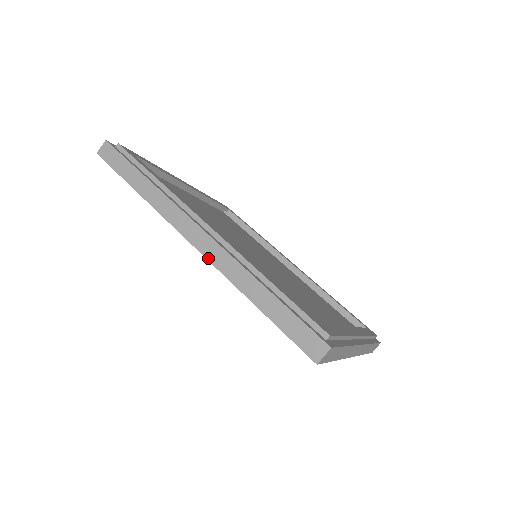
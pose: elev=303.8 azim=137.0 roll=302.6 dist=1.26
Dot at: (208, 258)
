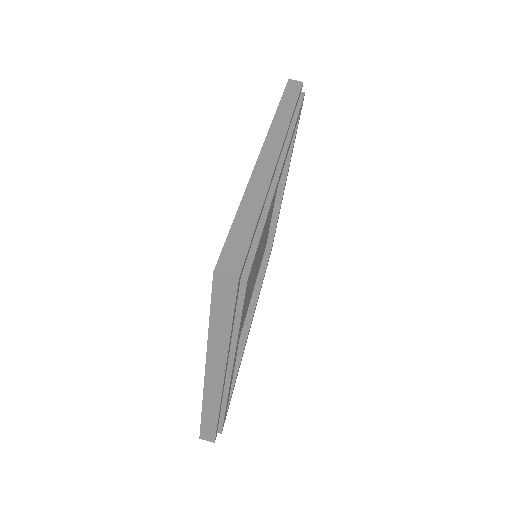
Dot at: (257, 164)
